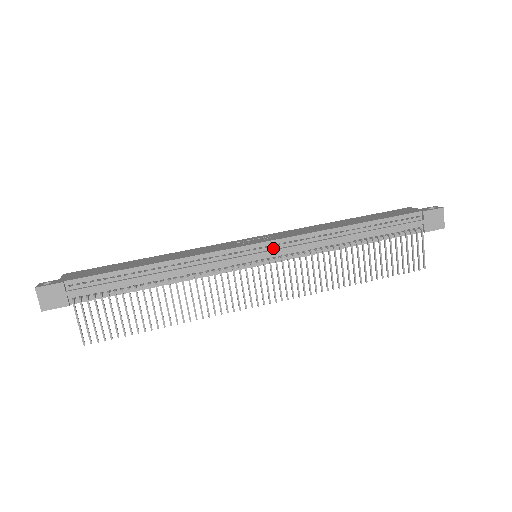
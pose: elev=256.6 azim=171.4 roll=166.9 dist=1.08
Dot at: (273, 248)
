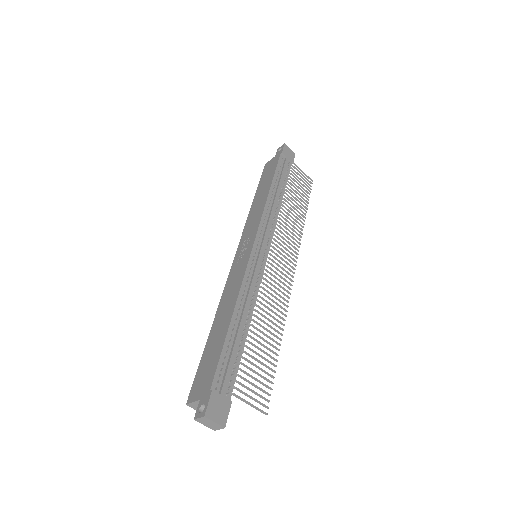
Dot at: (261, 238)
